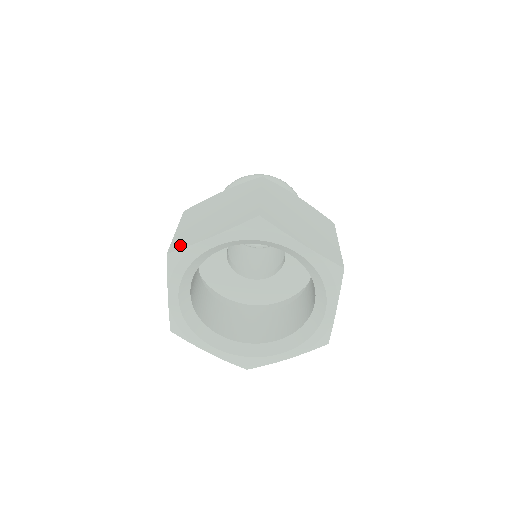
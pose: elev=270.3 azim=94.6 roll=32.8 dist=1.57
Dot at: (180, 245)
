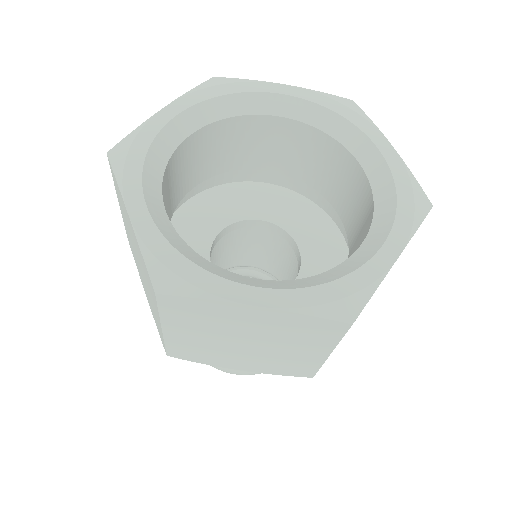
Dot at: occluded
